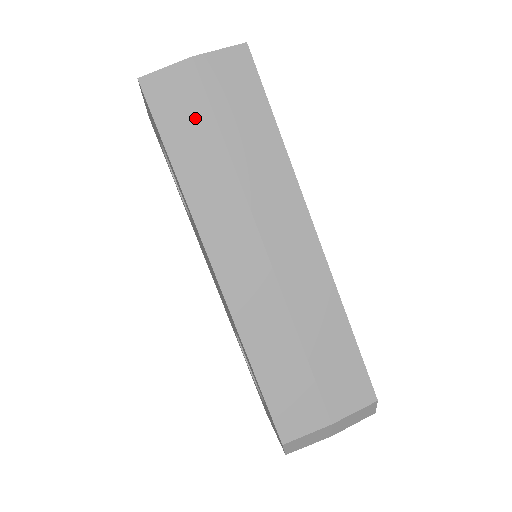
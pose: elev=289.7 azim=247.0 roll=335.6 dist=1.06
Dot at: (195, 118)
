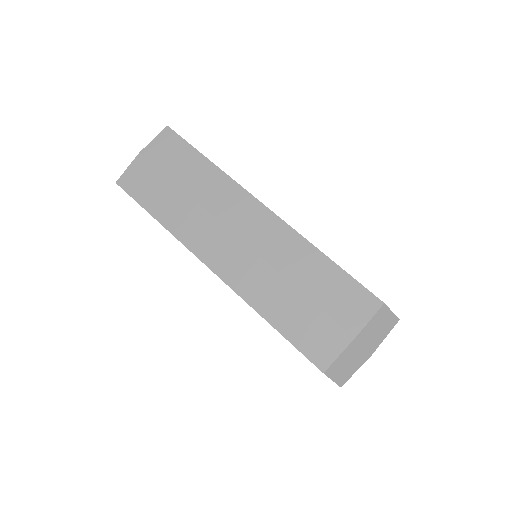
Dot at: (156, 184)
